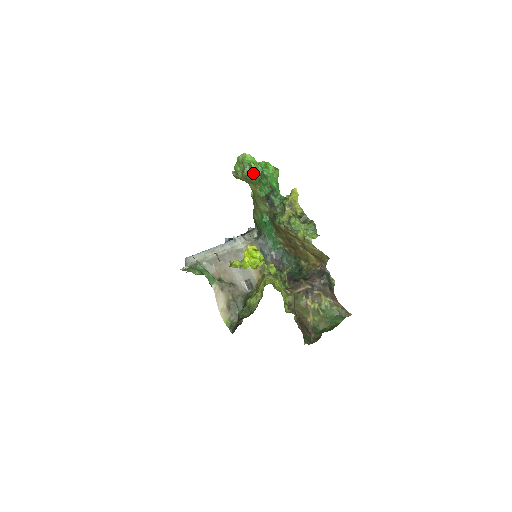
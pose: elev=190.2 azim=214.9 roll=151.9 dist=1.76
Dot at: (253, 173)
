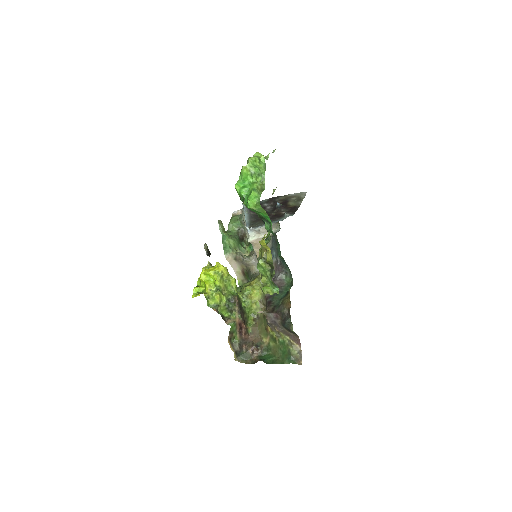
Dot at: occluded
